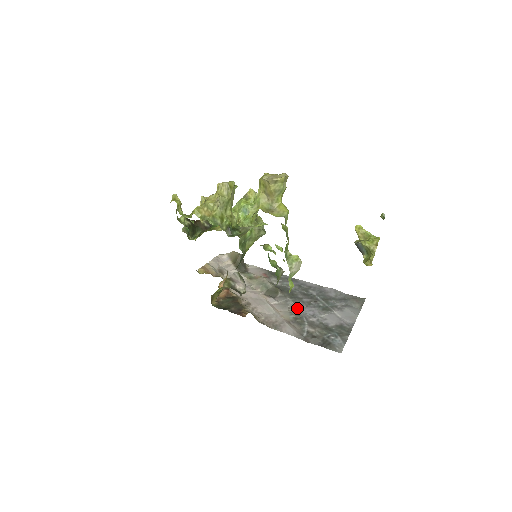
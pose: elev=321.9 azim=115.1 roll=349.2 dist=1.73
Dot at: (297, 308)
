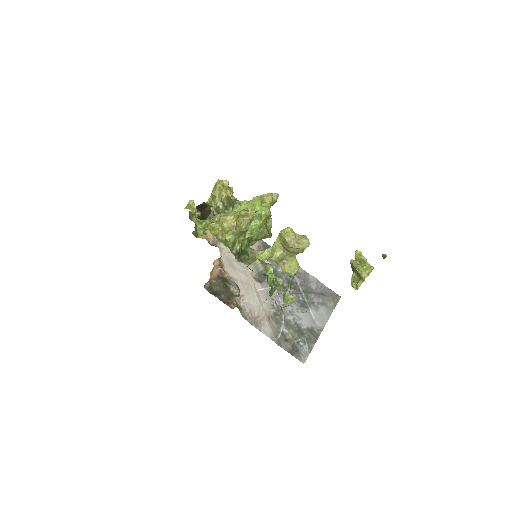
Dot at: (279, 300)
